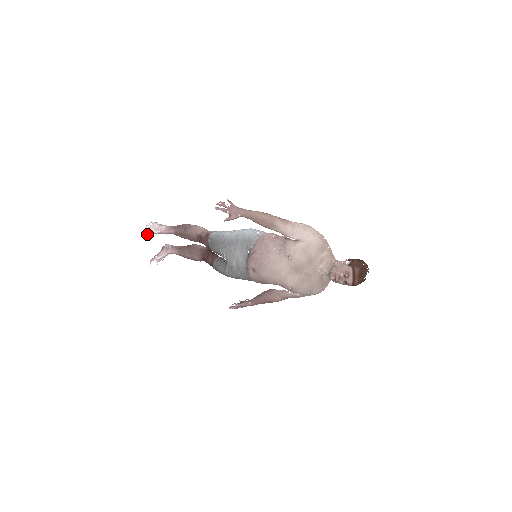
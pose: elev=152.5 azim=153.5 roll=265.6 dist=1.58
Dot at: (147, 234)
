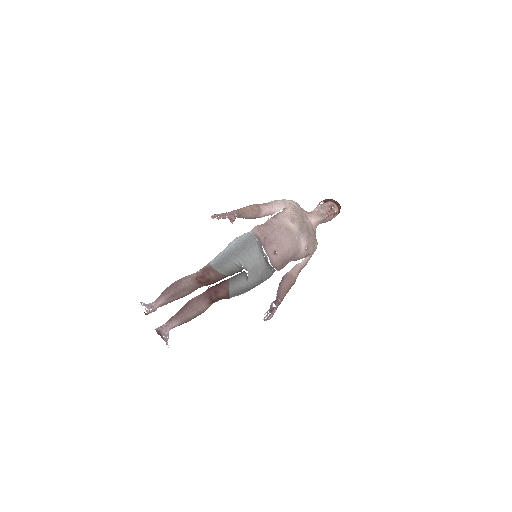
Dot at: (148, 311)
